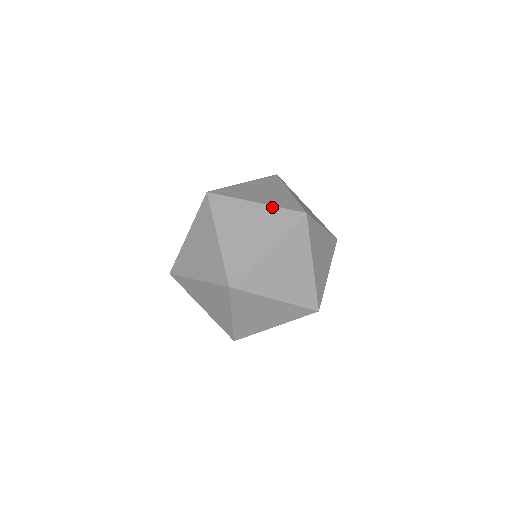
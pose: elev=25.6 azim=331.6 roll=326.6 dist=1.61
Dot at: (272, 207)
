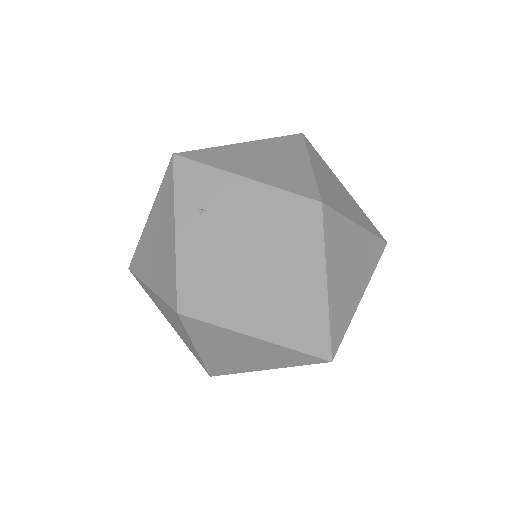
Dot at: (370, 234)
